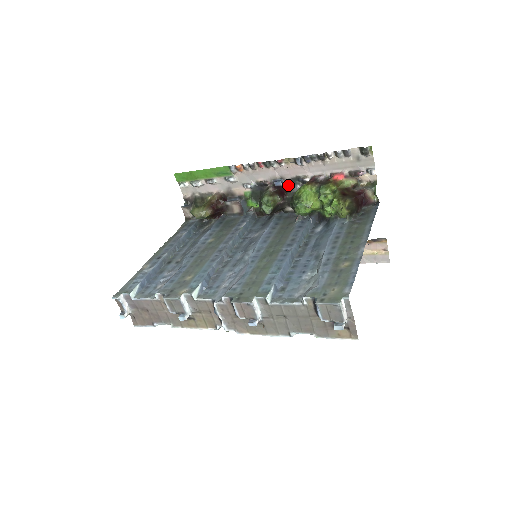
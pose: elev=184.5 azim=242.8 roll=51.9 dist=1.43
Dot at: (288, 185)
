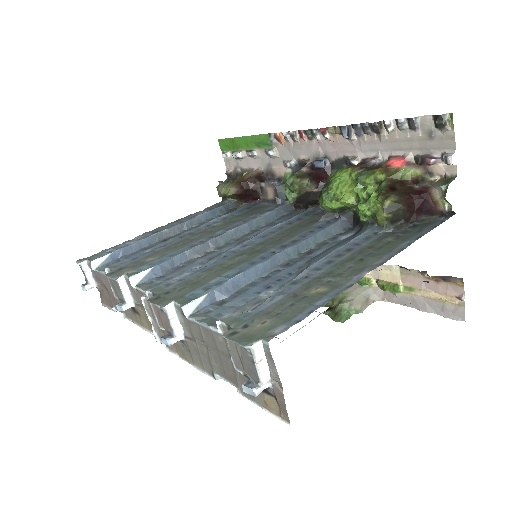
Dot at: (333, 169)
